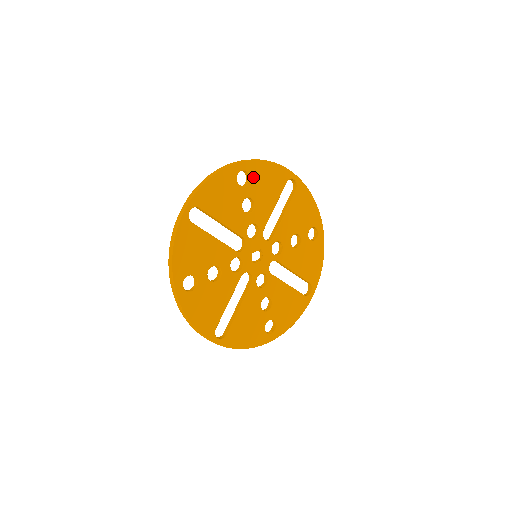
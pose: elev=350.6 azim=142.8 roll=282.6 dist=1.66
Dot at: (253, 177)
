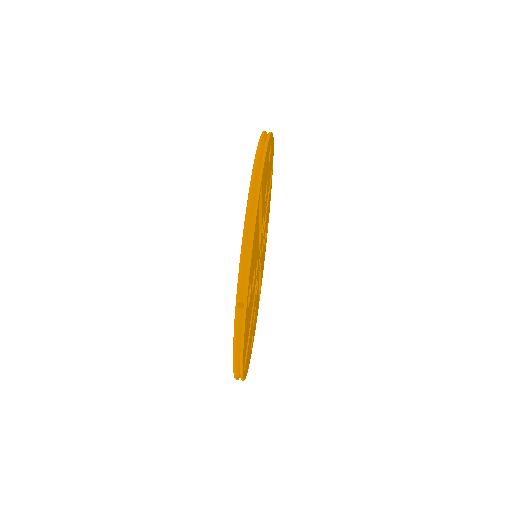
Dot at: (251, 278)
